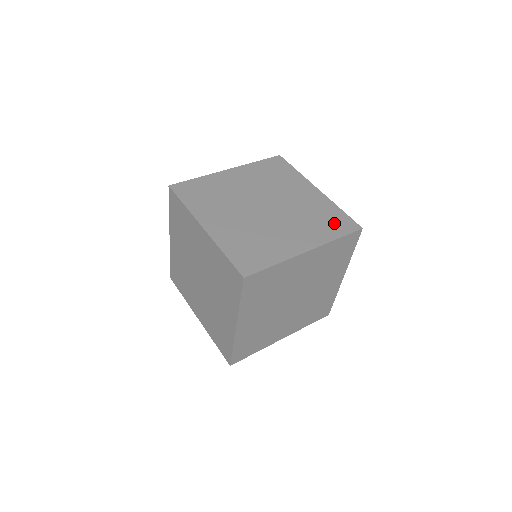
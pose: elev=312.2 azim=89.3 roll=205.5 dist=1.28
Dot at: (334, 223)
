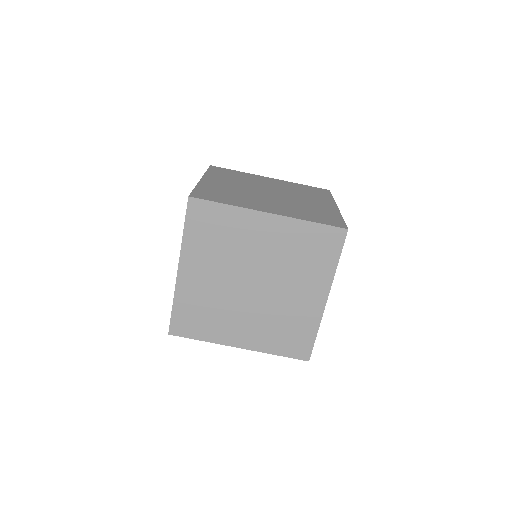
Dot at: (322, 217)
